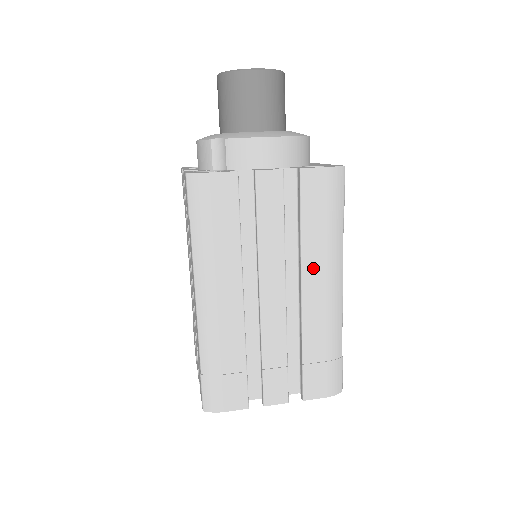
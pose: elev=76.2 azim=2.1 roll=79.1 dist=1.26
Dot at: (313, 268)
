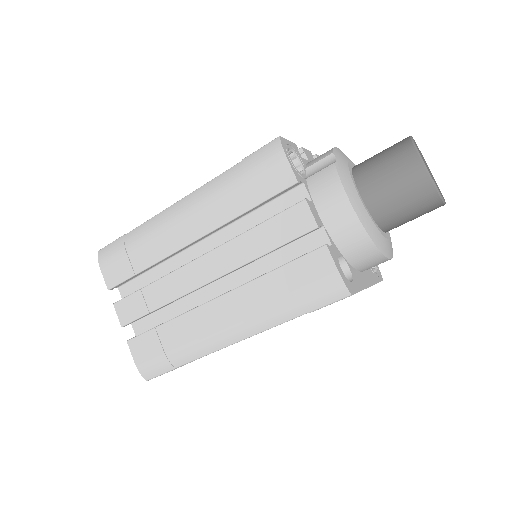
Dot at: (239, 301)
